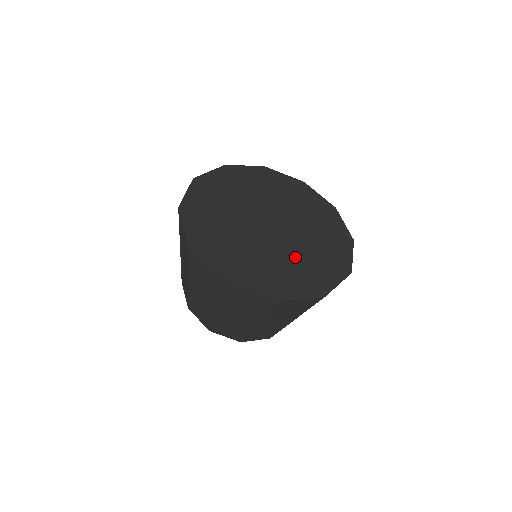
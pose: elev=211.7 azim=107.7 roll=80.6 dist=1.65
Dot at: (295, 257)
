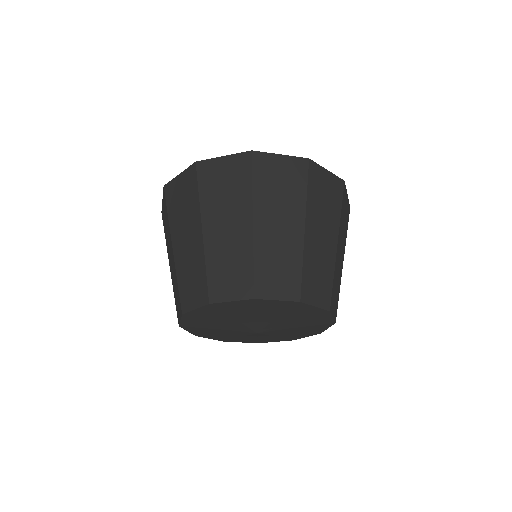
Dot at: occluded
